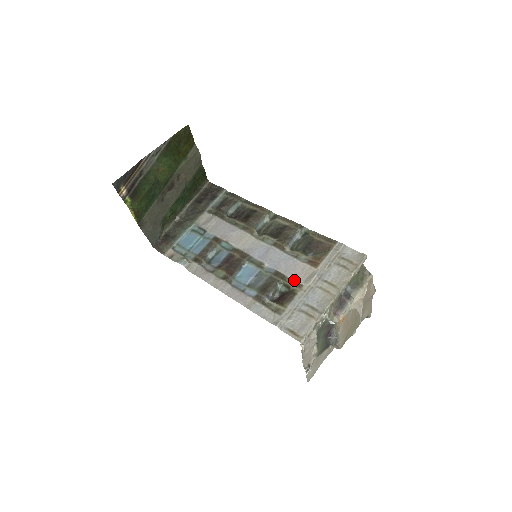
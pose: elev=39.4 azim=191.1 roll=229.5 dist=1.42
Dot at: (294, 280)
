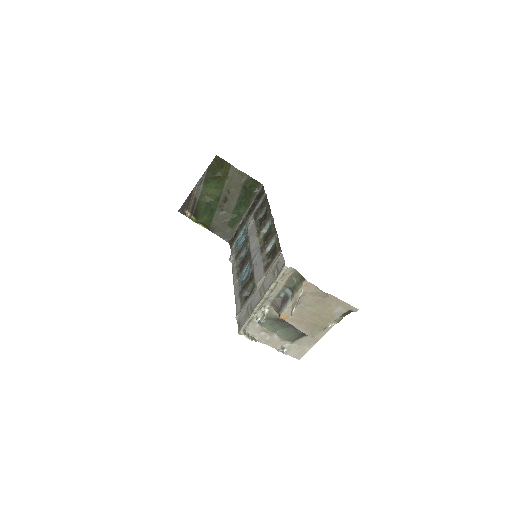
Dot at: (255, 282)
